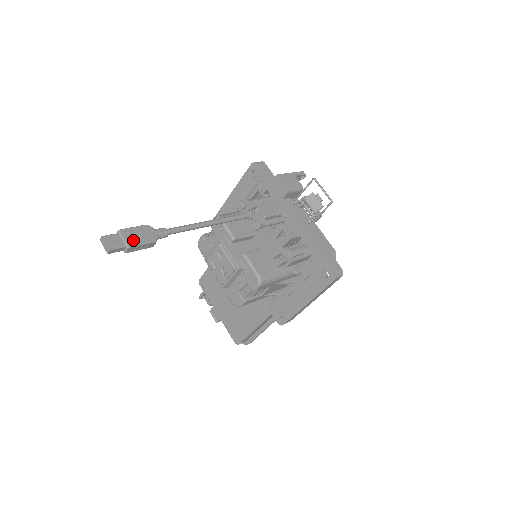
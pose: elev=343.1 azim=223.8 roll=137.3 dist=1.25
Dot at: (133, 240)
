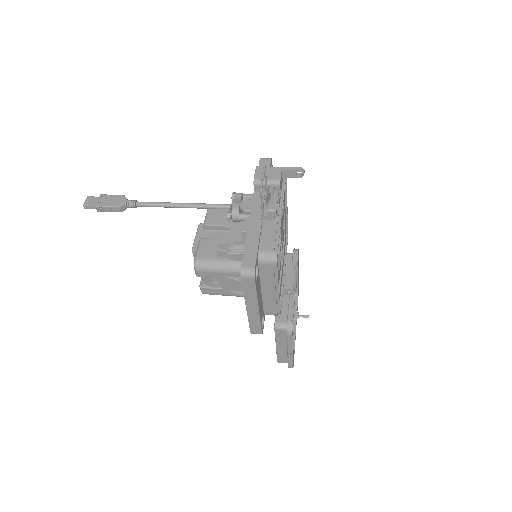
Dot at: (103, 202)
